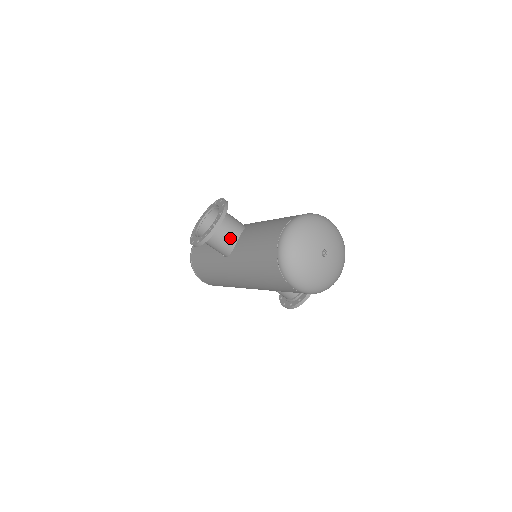
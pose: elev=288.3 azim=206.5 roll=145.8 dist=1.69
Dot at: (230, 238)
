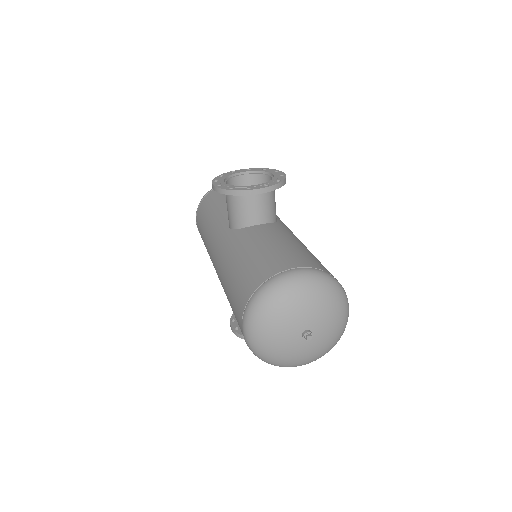
Dot at: (250, 216)
